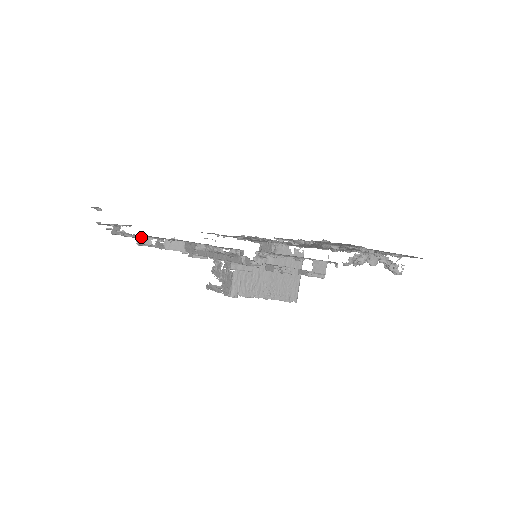
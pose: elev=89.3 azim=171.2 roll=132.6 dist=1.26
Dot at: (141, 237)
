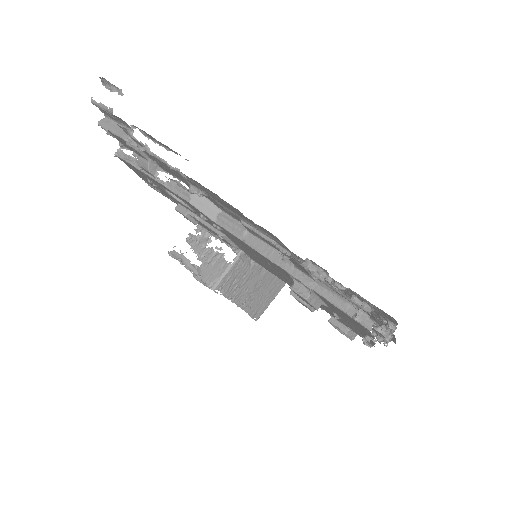
Dot at: (151, 161)
